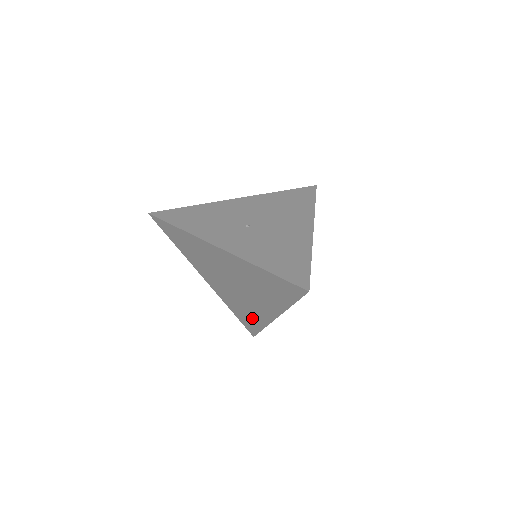
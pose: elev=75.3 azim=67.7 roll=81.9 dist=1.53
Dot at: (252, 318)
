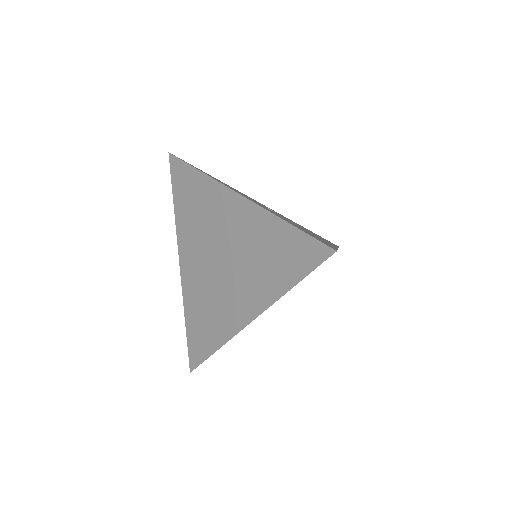
Dot at: (210, 330)
